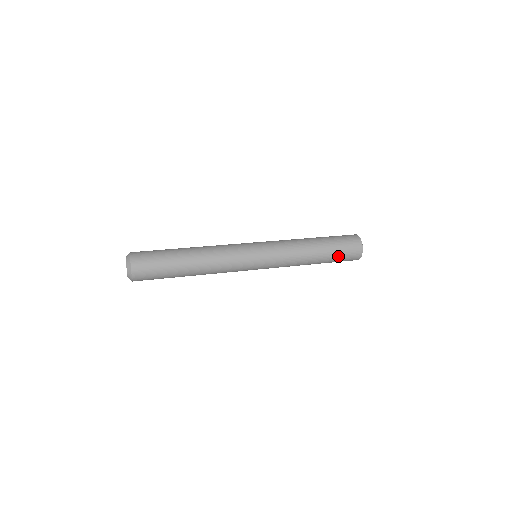
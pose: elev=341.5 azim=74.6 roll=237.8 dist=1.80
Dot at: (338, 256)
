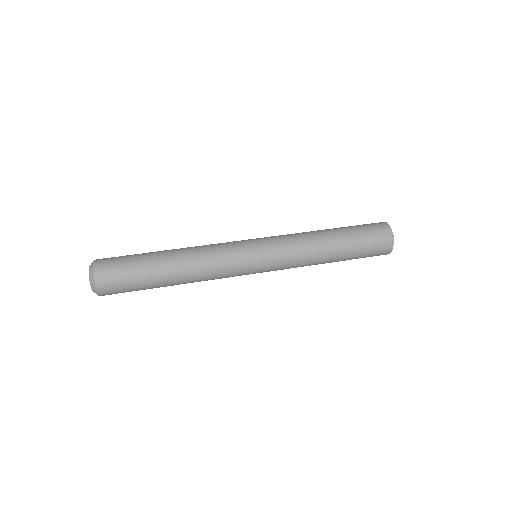
Dot at: (358, 258)
